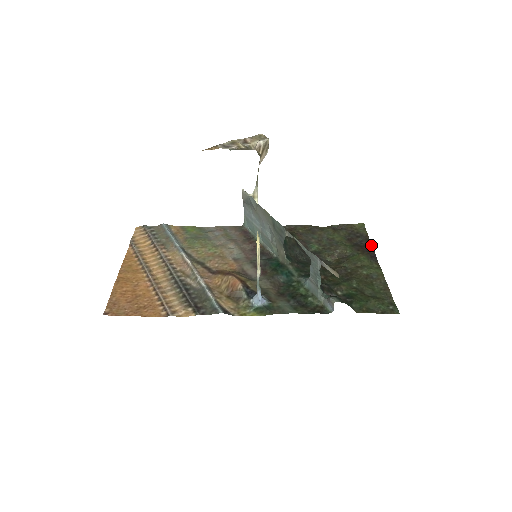
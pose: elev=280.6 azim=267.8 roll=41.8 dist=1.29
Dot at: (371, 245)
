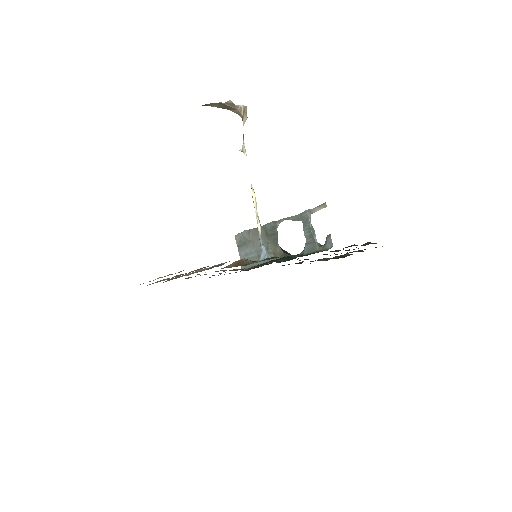
Dot at: occluded
